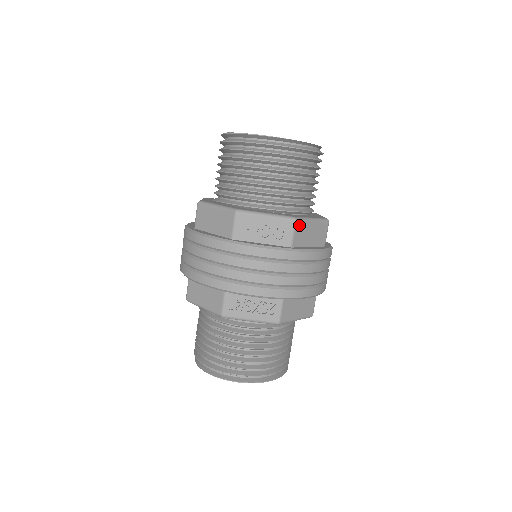
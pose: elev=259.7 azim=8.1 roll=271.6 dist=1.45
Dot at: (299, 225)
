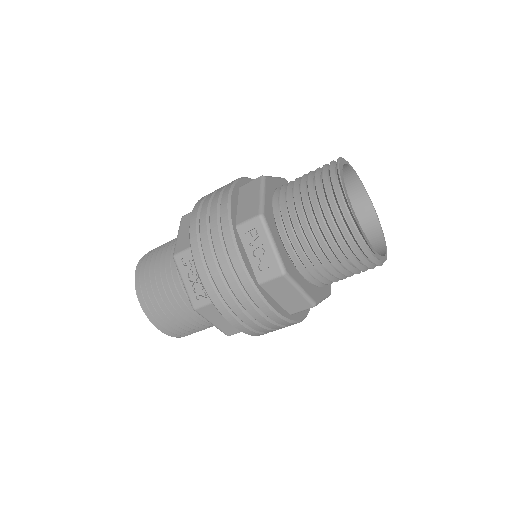
Dot at: (283, 280)
